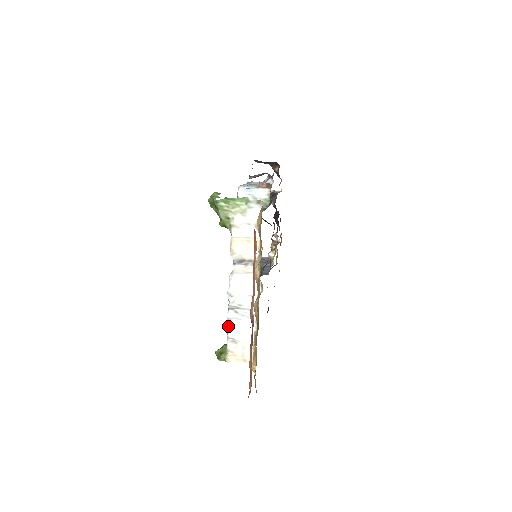
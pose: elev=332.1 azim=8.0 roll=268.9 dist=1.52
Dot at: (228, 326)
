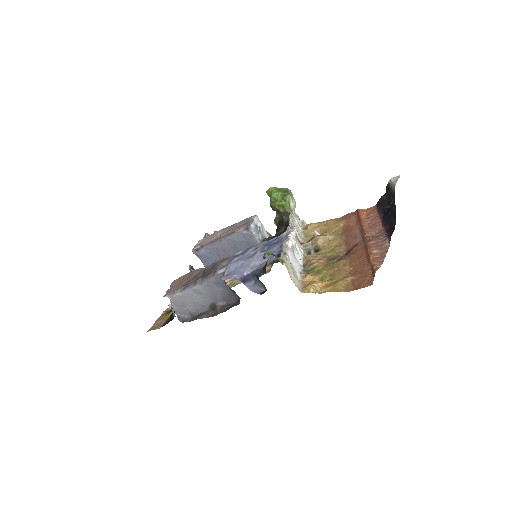
Dot at: (287, 246)
